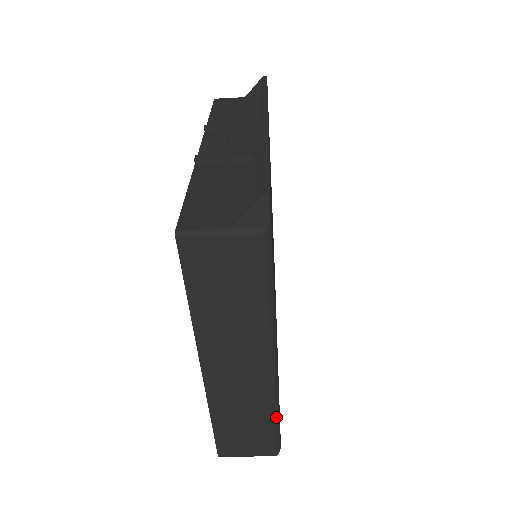
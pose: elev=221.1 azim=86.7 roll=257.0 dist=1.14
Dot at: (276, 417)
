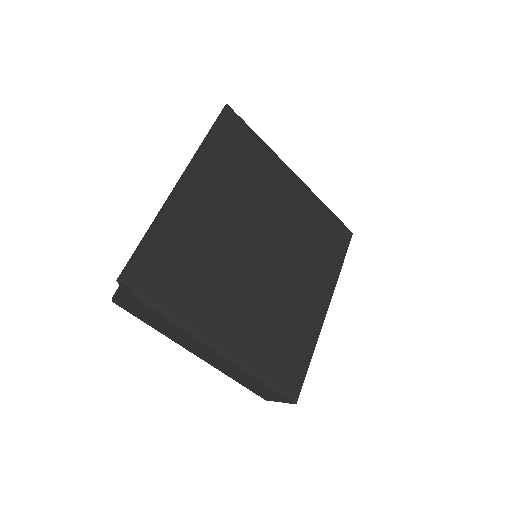
Dot at: (265, 382)
